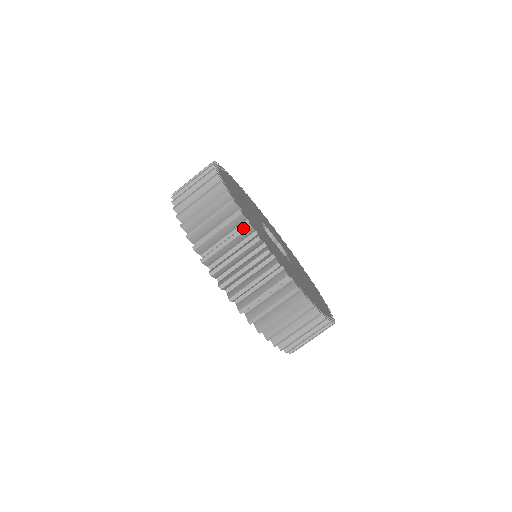
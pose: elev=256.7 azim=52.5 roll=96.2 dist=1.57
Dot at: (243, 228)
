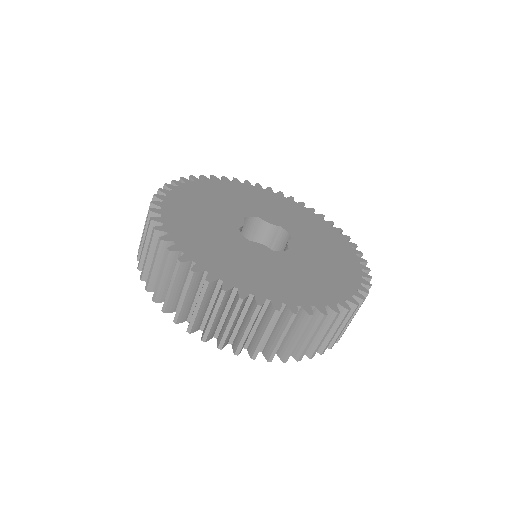
Dot at: (176, 266)
